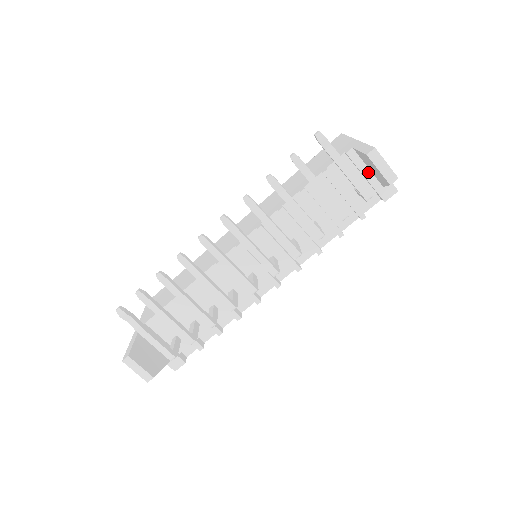
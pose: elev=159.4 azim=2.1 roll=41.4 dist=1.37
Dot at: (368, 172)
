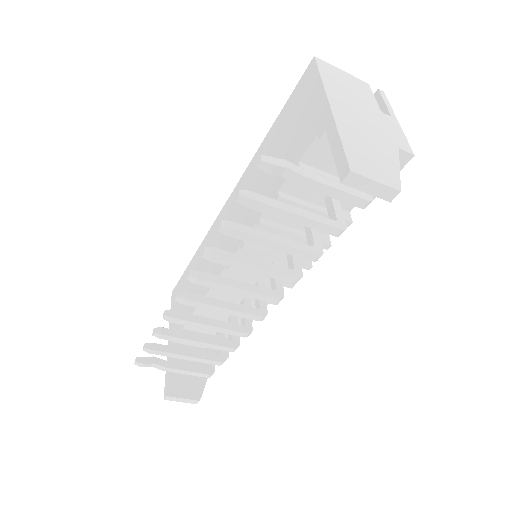
Dot at: occluded
